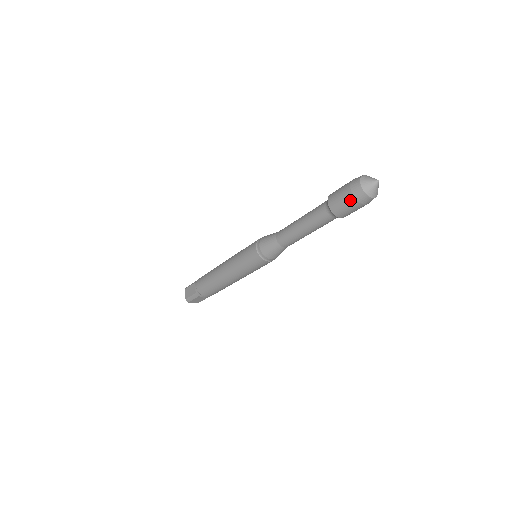
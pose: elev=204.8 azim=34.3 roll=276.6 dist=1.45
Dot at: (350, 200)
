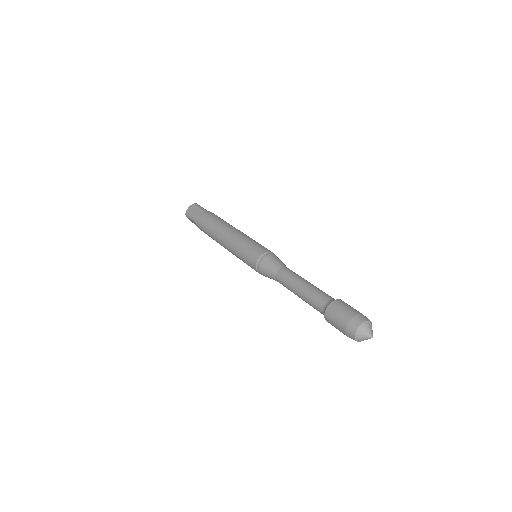
Dot at: occluded
